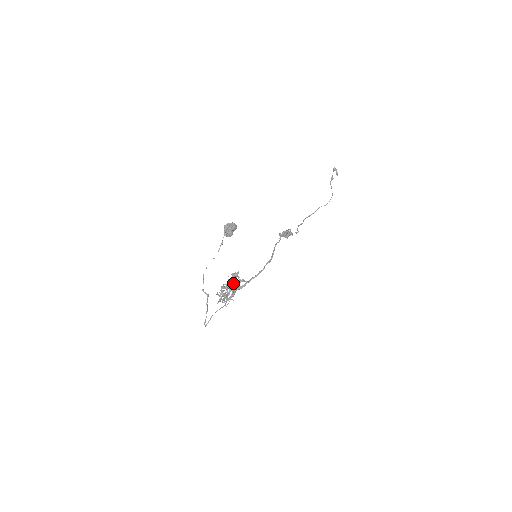
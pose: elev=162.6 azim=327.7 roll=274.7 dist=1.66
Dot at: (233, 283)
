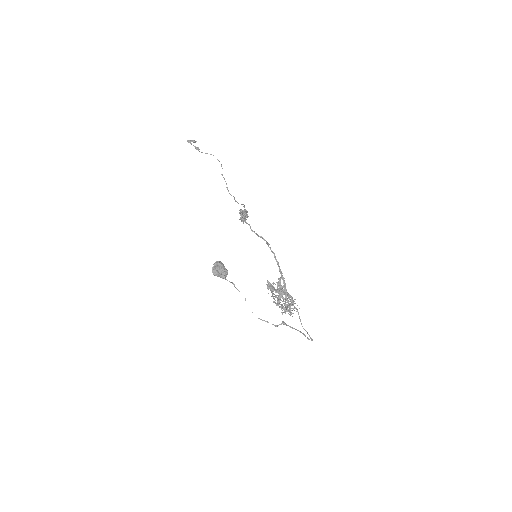
Dot at: (277, 292)
